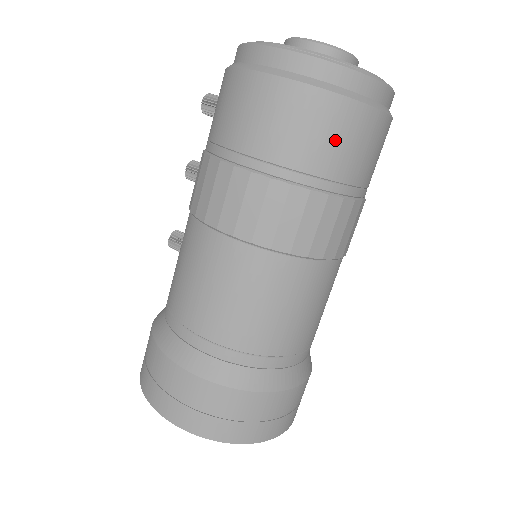
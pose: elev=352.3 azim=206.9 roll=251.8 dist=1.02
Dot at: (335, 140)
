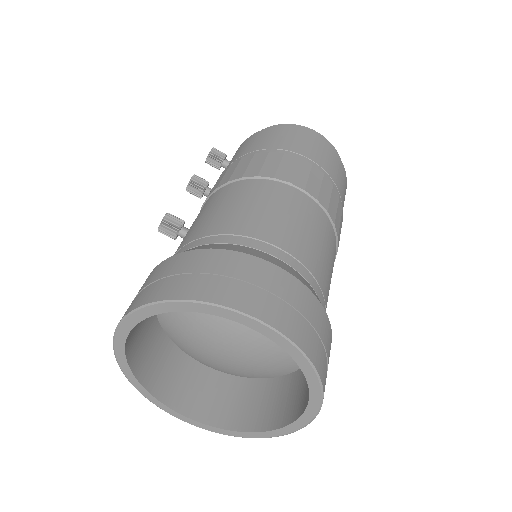
Dot at: (343, 184)
